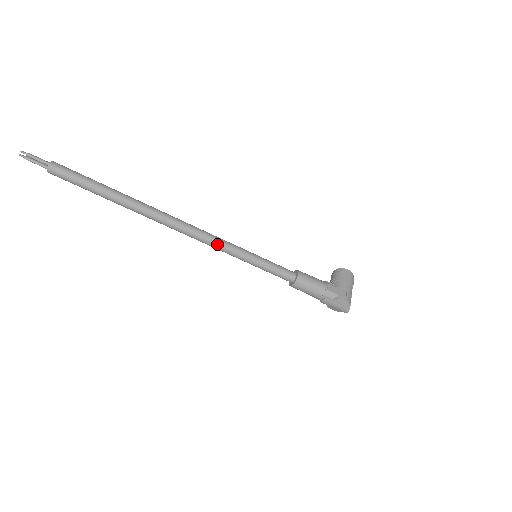
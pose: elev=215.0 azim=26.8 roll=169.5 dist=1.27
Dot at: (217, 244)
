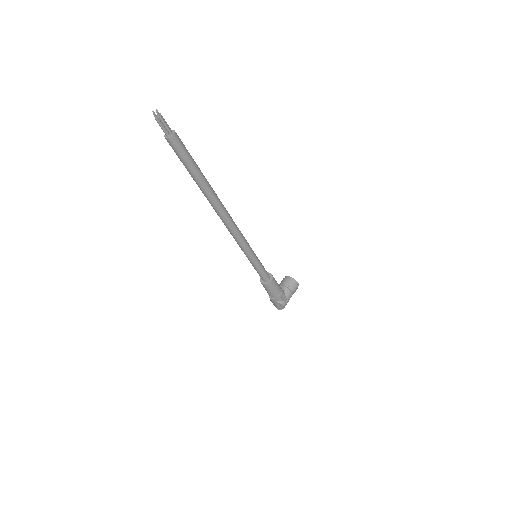
Dot at: (241, 243)
